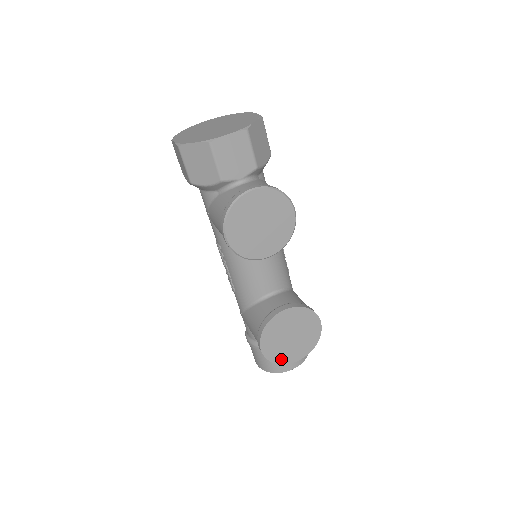
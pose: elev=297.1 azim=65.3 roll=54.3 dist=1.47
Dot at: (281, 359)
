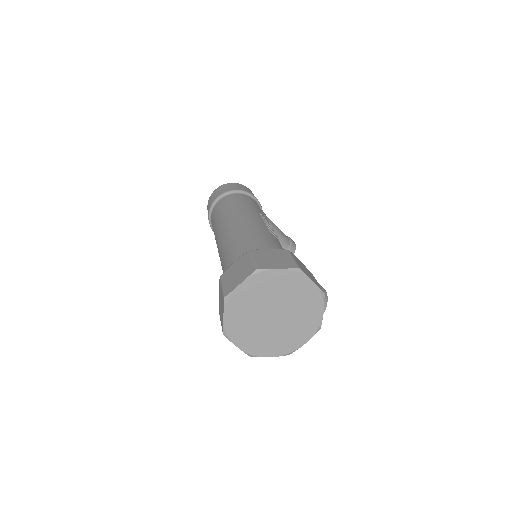
Dot at: occluded
